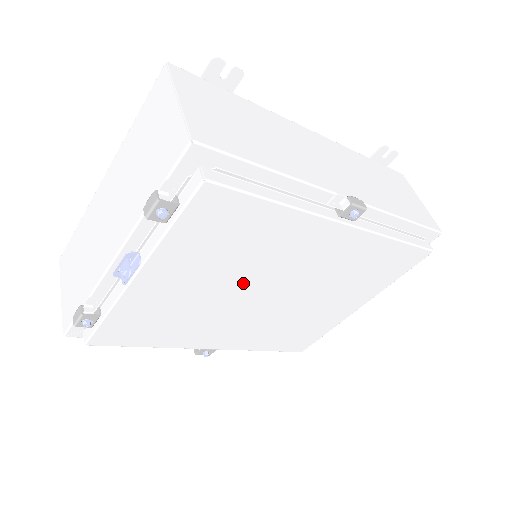
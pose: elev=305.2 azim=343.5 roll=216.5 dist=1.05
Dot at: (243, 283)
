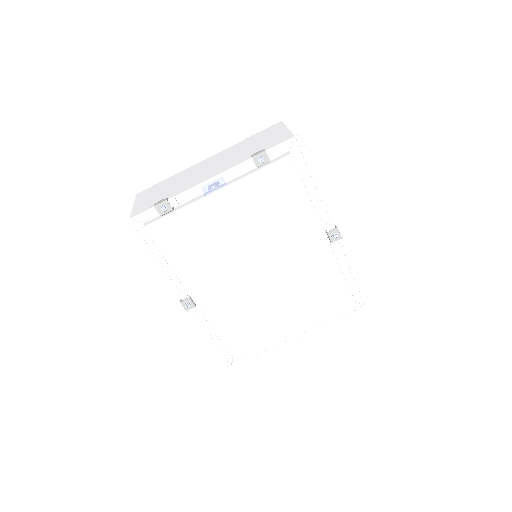
Dot at: (256, 246)
